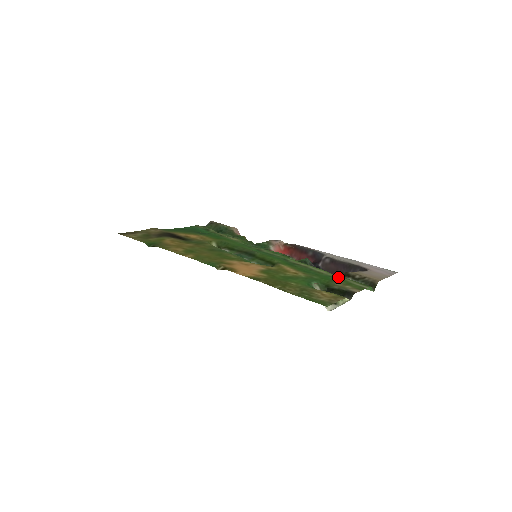
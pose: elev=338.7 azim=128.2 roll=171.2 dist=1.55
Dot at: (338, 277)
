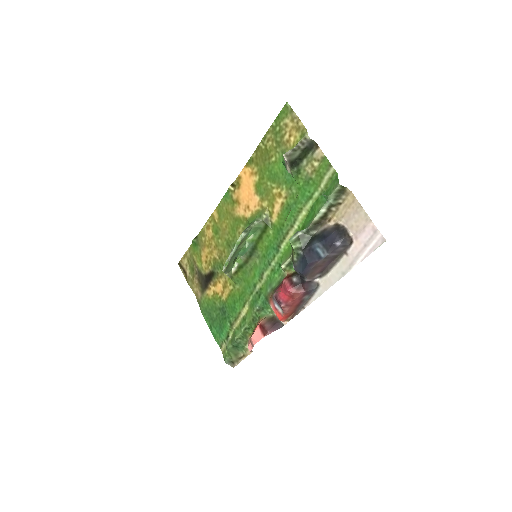
Dot at: (314, 197)
